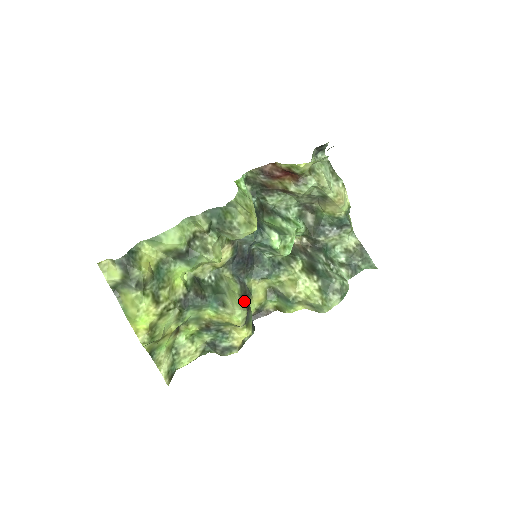
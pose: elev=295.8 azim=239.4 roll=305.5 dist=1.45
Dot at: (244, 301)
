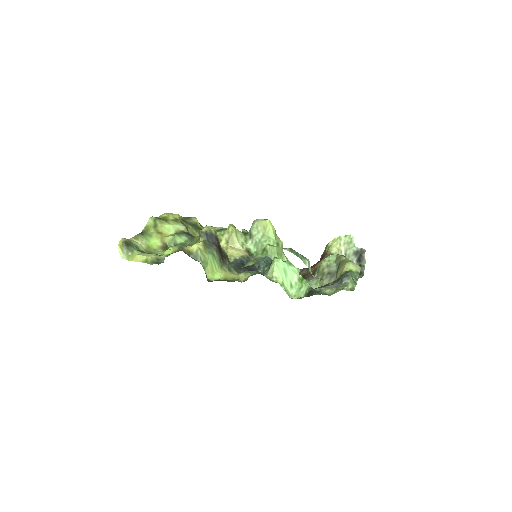
Dot at: occluded
